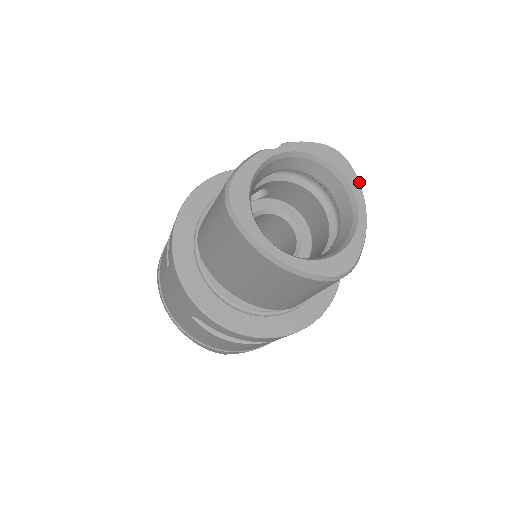
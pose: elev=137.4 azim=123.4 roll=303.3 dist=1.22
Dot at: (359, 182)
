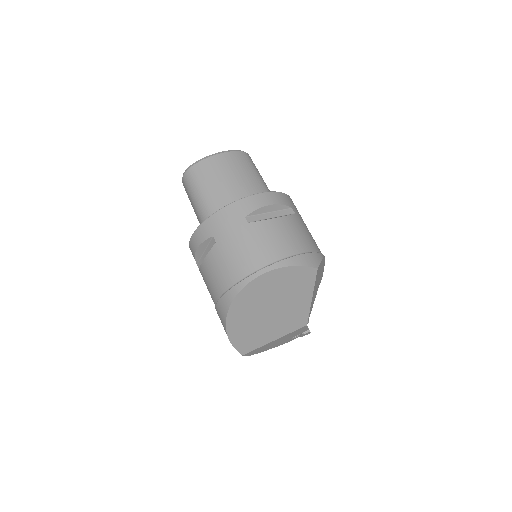
Dot at: occluded
